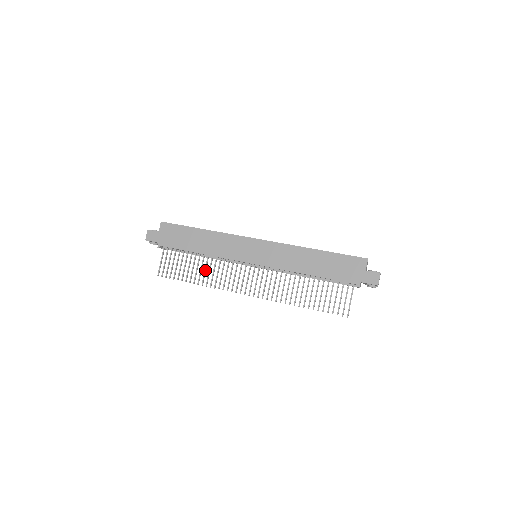
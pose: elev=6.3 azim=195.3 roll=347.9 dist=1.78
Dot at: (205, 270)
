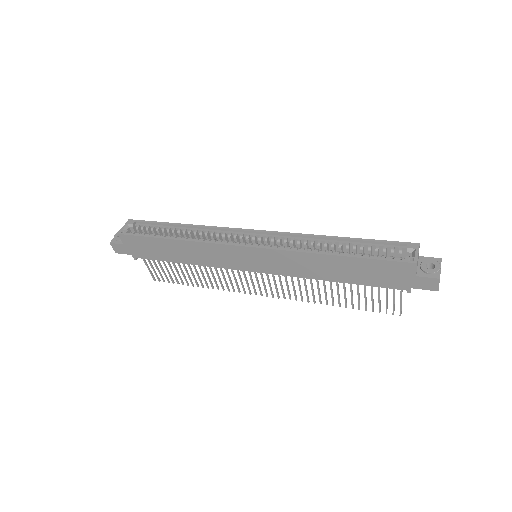
Dot at: (202, 276)
